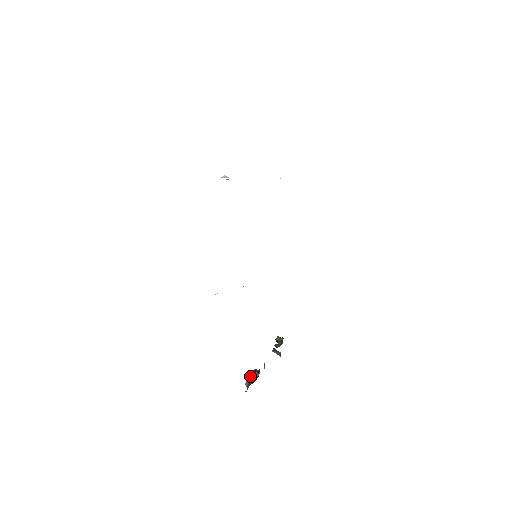
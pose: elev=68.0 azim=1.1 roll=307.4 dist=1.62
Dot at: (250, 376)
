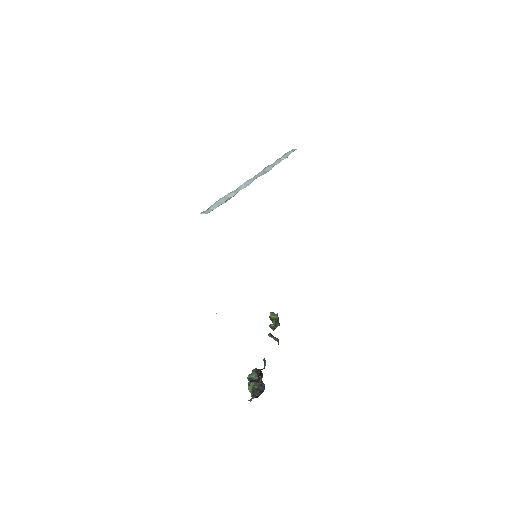
Dot at: (251, 377)
